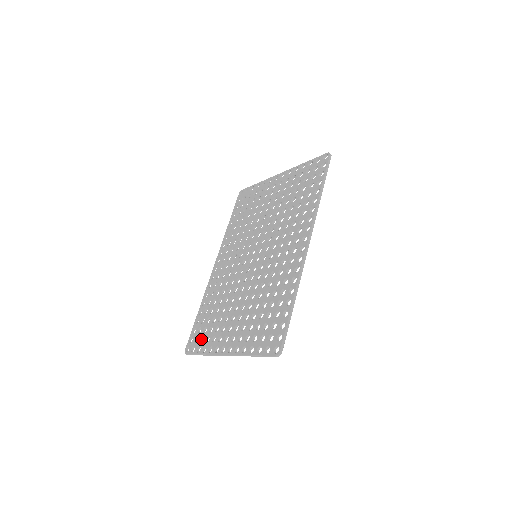
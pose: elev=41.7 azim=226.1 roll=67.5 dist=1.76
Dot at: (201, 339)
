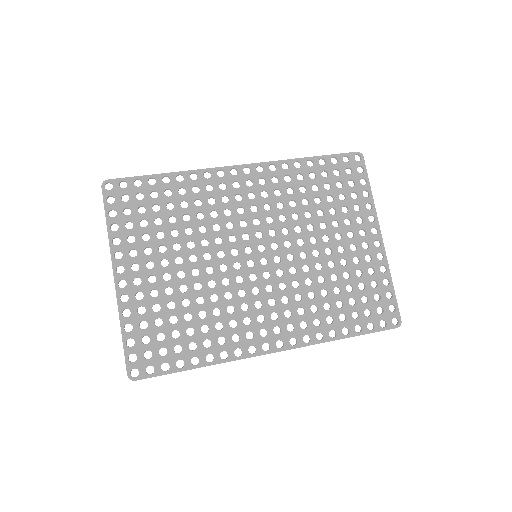
Dot at: (128, 208)
